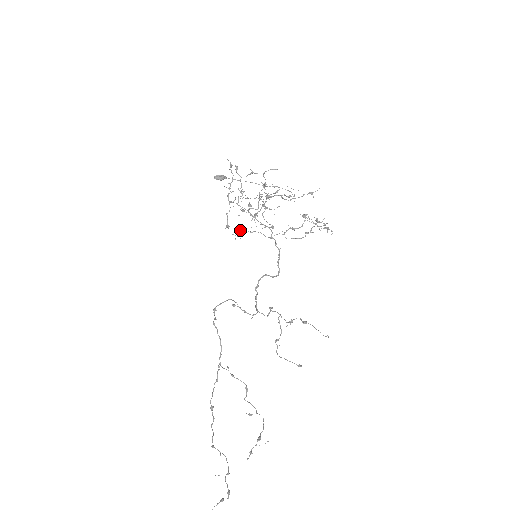
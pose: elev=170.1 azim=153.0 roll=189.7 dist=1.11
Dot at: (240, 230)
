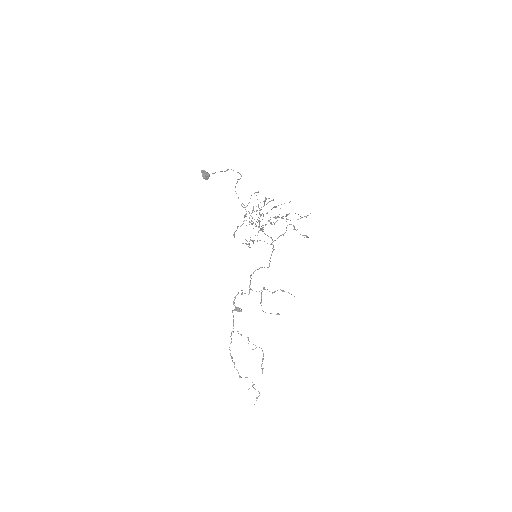
Dot at: occluded
